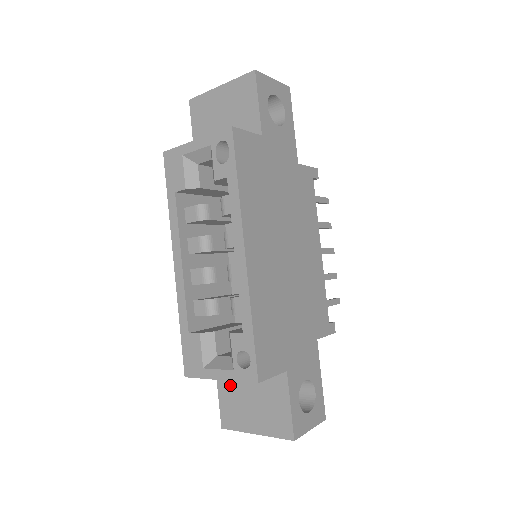
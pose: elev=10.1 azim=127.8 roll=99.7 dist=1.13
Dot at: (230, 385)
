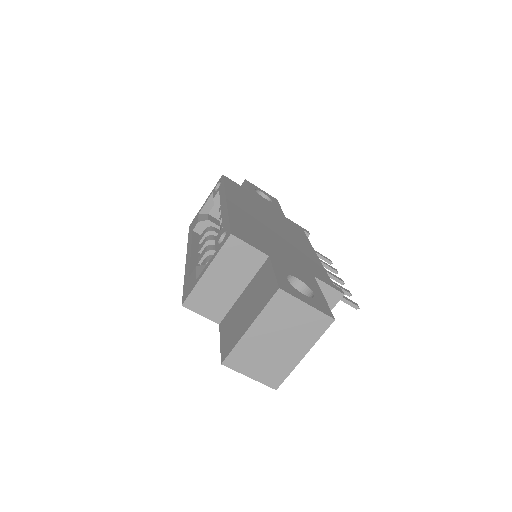
Dot at: (229, 321)
